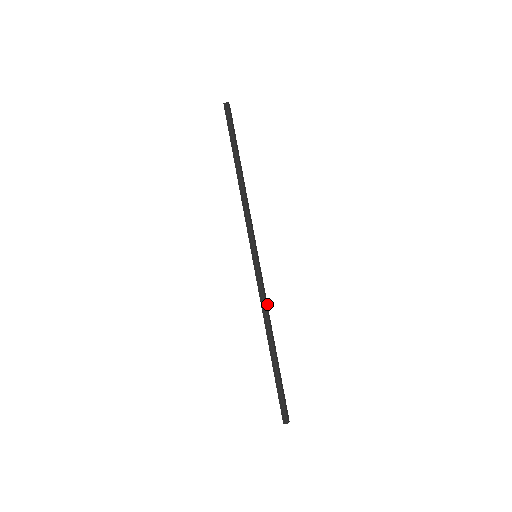
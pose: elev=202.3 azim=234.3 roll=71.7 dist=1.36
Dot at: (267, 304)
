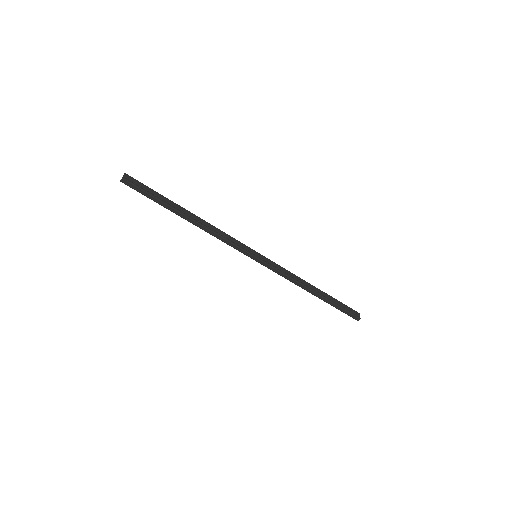
Dot at: (291, 273)
